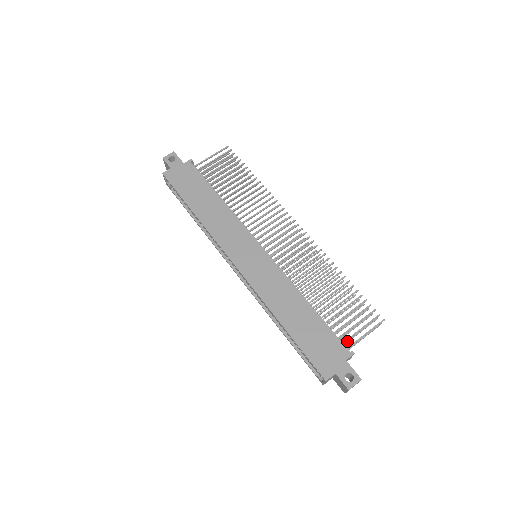
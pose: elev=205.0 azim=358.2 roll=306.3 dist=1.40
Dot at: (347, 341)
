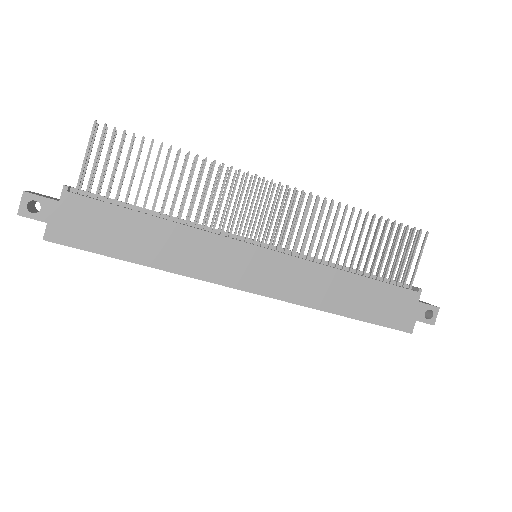
Dot at: (398, 273)
